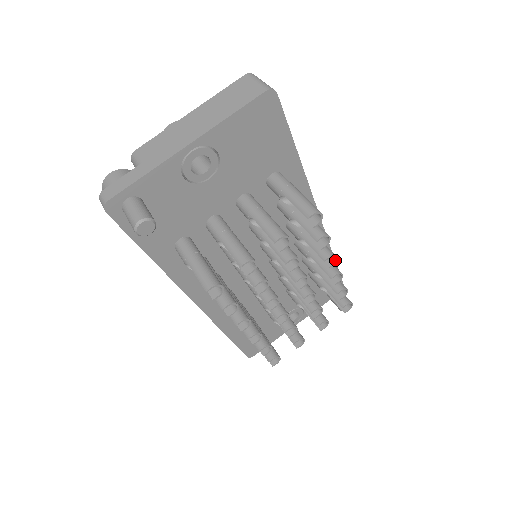
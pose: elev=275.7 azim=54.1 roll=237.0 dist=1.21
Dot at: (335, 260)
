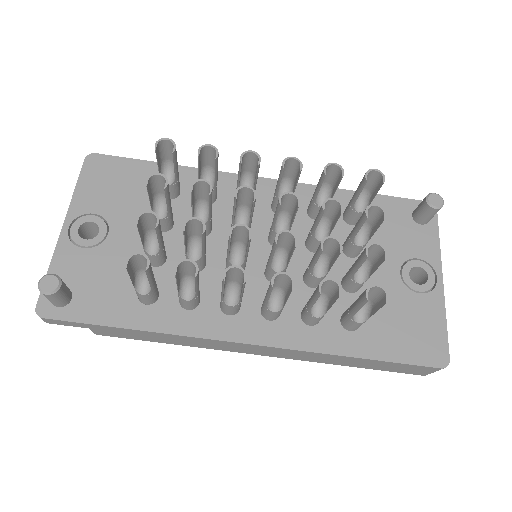
Dot at: (255, 154)
